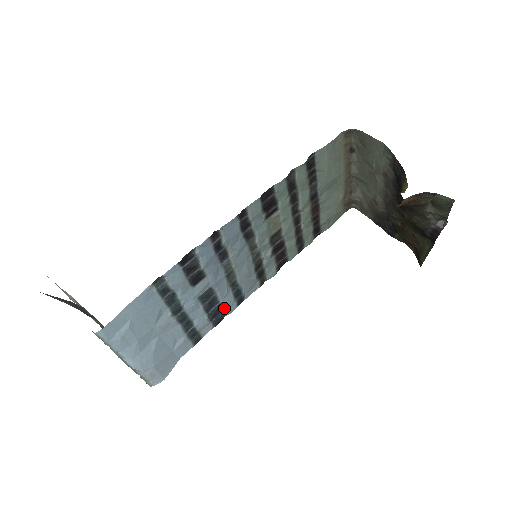
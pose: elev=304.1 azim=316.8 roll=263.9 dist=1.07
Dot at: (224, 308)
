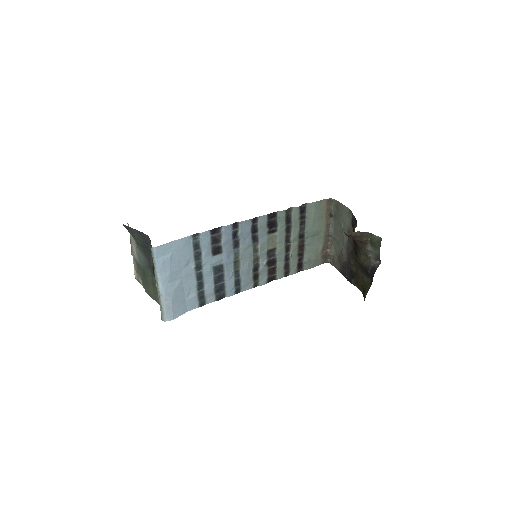
Dot at: (226, 289)
